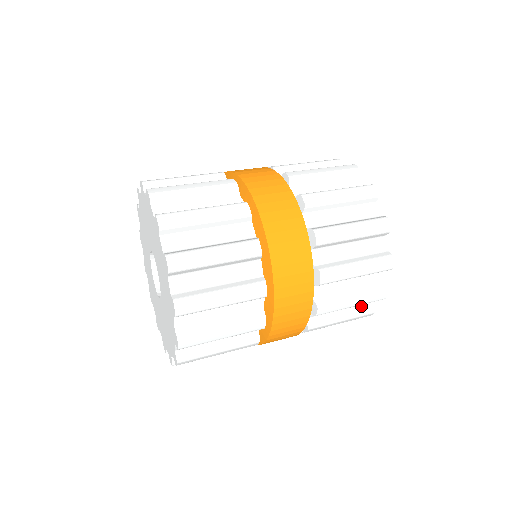
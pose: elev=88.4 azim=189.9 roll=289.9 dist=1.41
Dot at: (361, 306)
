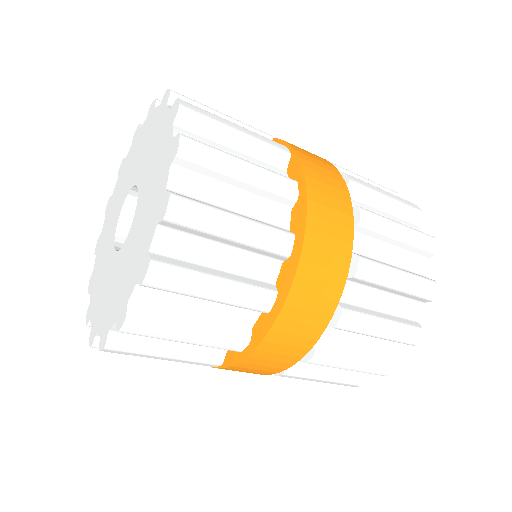
Dot at: occluded
